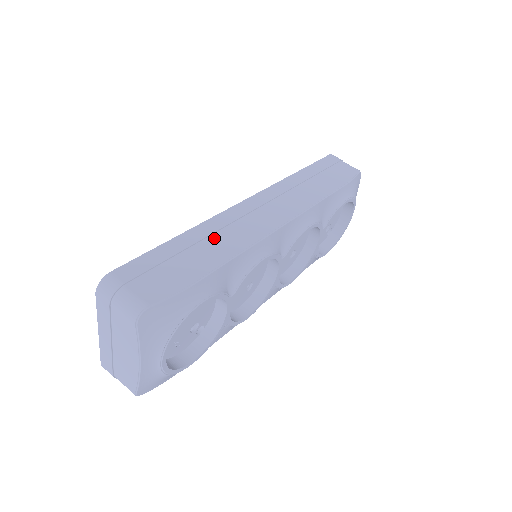
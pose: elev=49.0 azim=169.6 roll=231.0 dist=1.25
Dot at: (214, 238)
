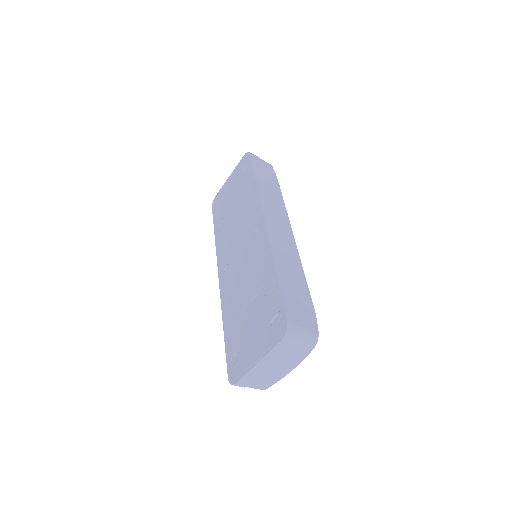
Dot at: (287, 265)
